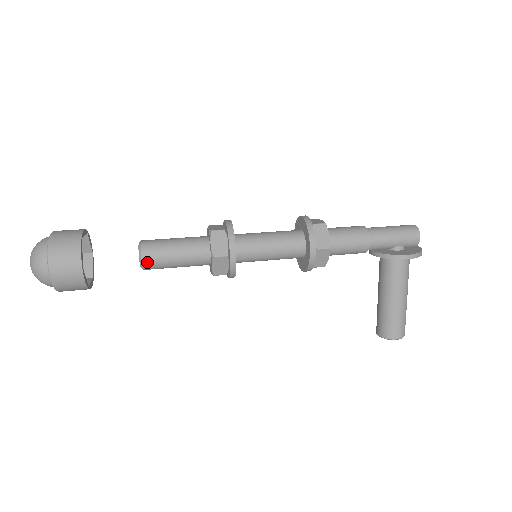
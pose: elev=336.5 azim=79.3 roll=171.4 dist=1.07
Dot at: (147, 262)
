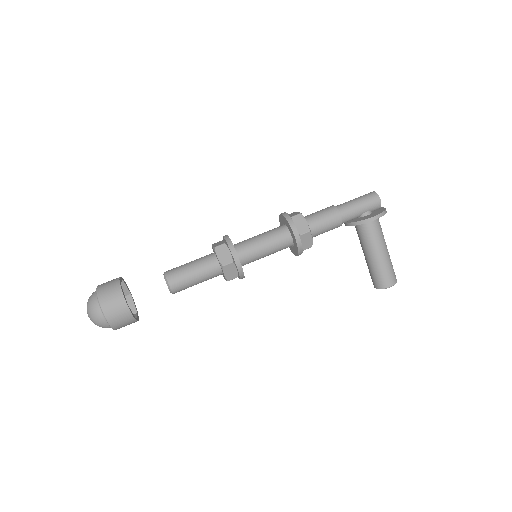
Dot at: (174, 287)
